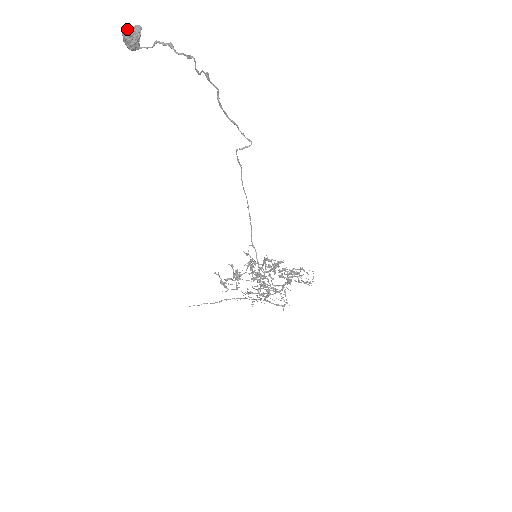
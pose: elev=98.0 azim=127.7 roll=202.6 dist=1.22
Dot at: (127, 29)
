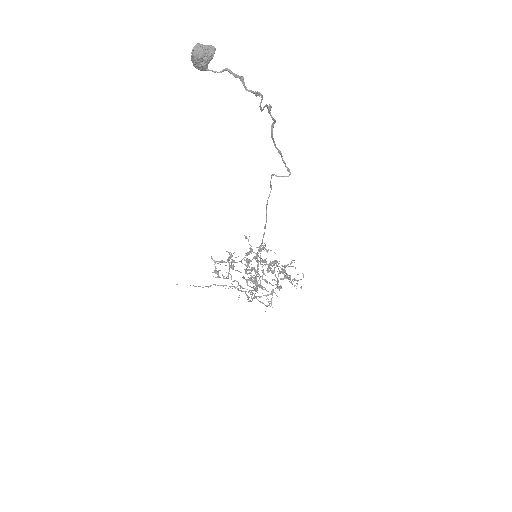
Dot at: (199, 48)
